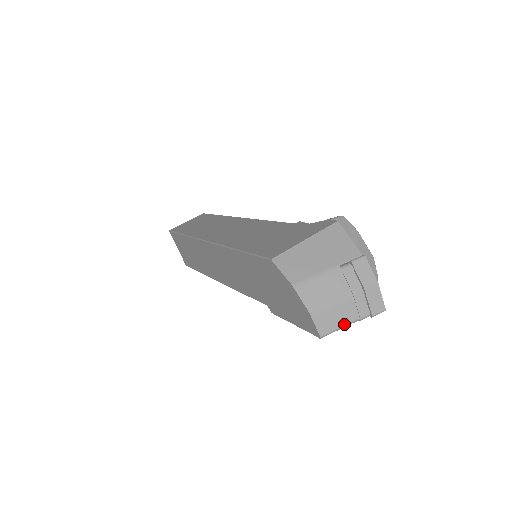
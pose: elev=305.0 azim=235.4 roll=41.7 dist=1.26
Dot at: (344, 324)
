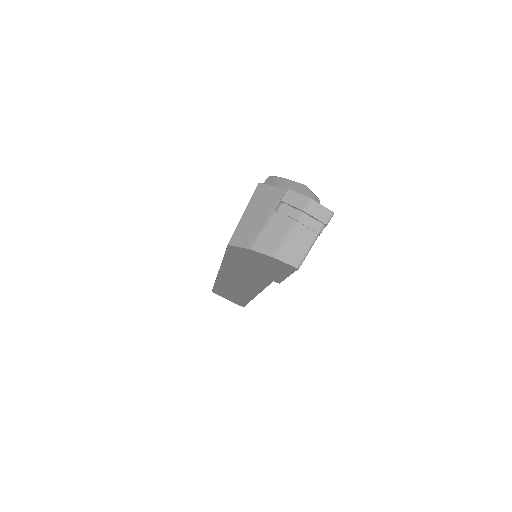
Dot at: (308, 246)
